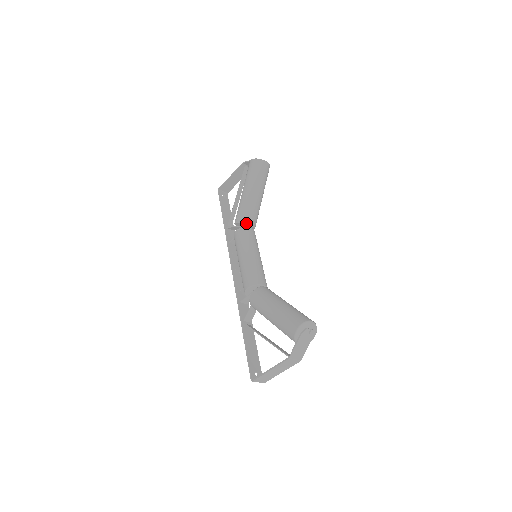
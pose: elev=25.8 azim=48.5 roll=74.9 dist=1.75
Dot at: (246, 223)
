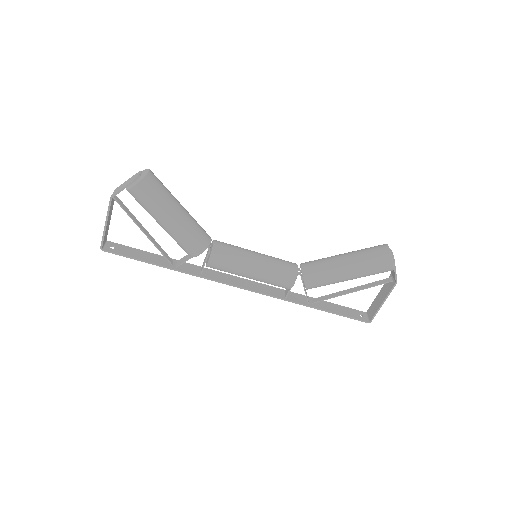
Dot at: occluded
